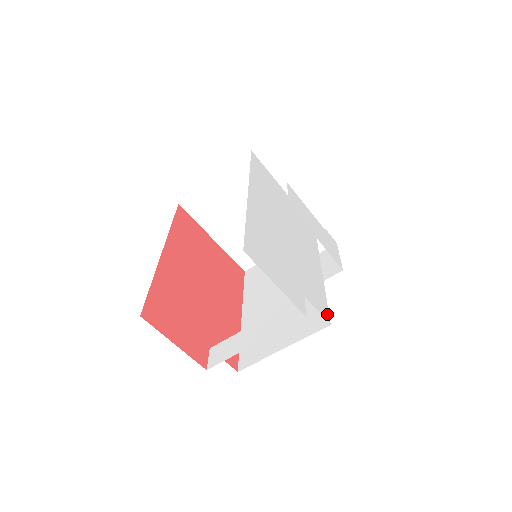
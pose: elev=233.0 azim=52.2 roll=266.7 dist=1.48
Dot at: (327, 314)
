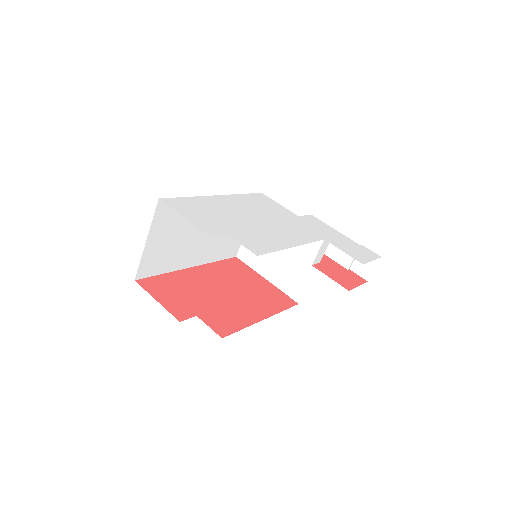
Dot at: (261, 253)
